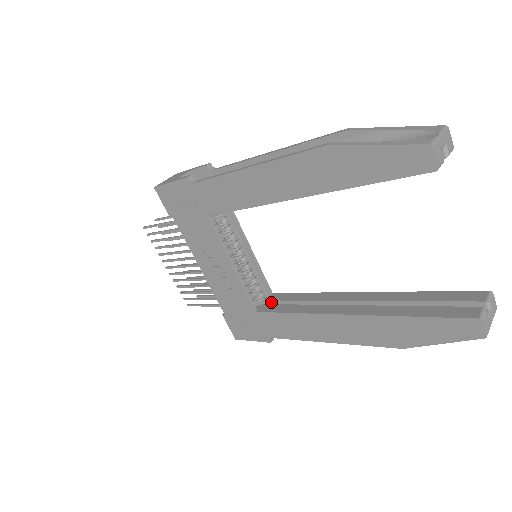
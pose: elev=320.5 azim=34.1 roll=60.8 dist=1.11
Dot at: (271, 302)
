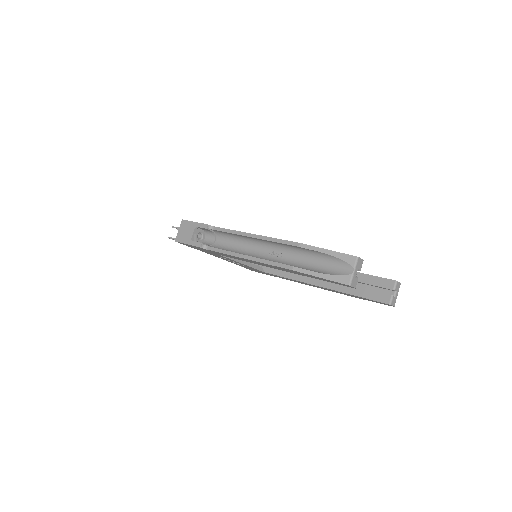
Dot at: occluded
